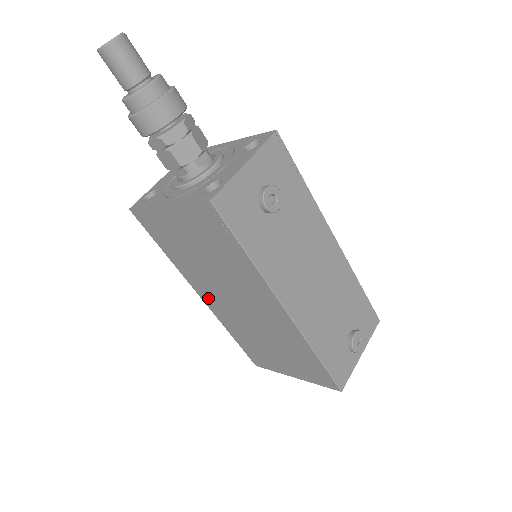
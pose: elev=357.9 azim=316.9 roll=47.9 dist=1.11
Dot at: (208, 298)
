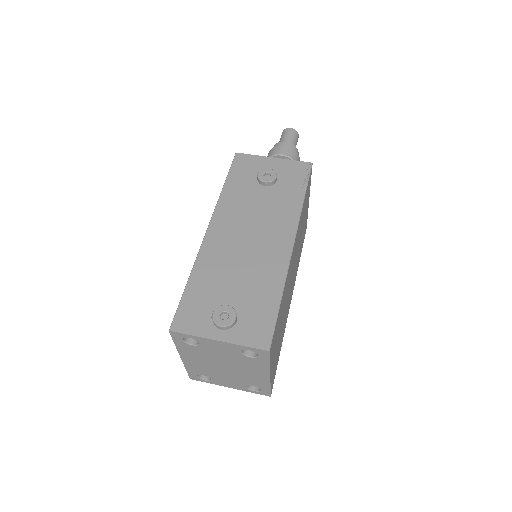
Dot at: occluded
